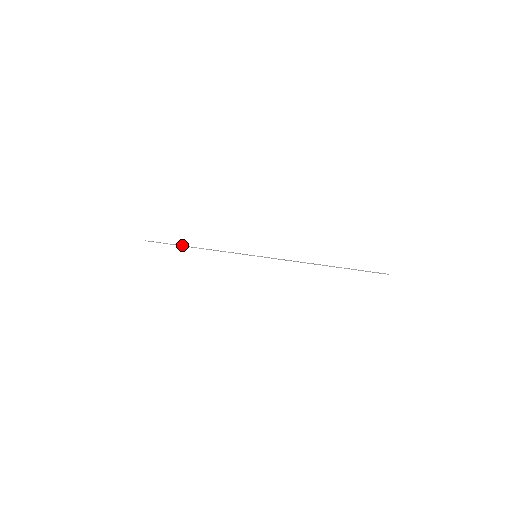
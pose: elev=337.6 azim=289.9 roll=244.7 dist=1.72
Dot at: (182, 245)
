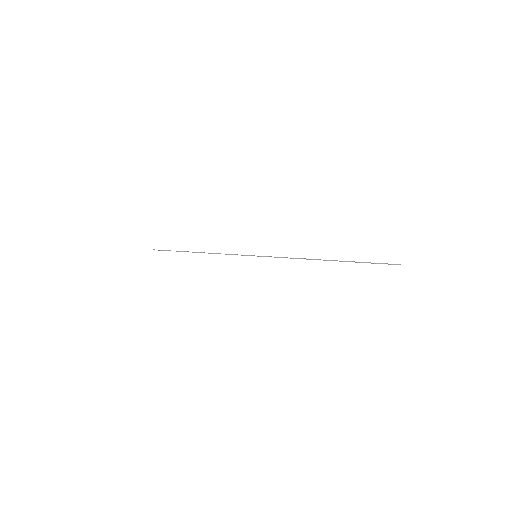
Dot at: (186, 251)
